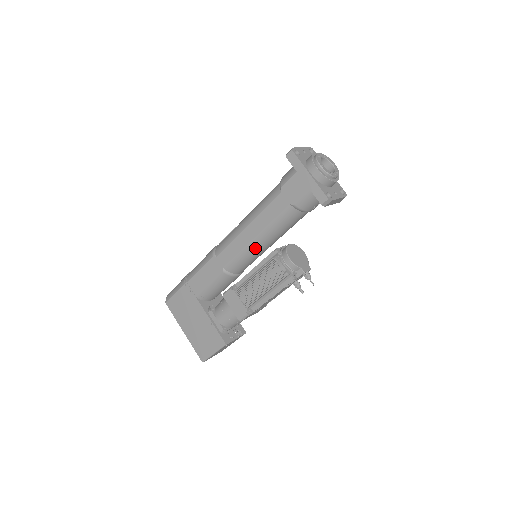
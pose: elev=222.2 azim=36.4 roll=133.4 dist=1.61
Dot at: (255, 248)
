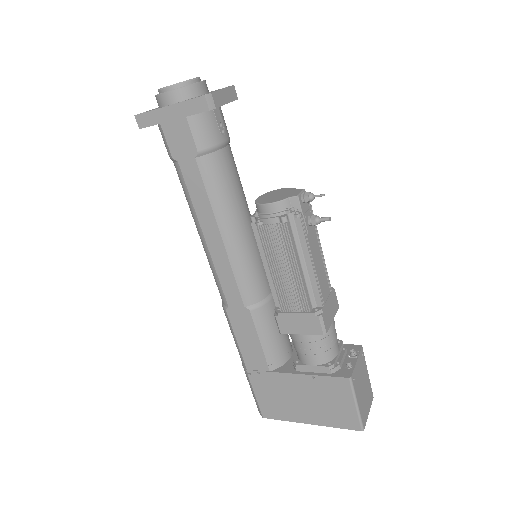
Dot at: (237, 246)
